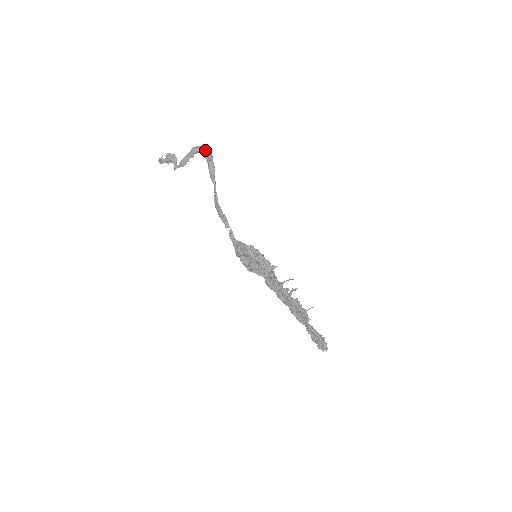
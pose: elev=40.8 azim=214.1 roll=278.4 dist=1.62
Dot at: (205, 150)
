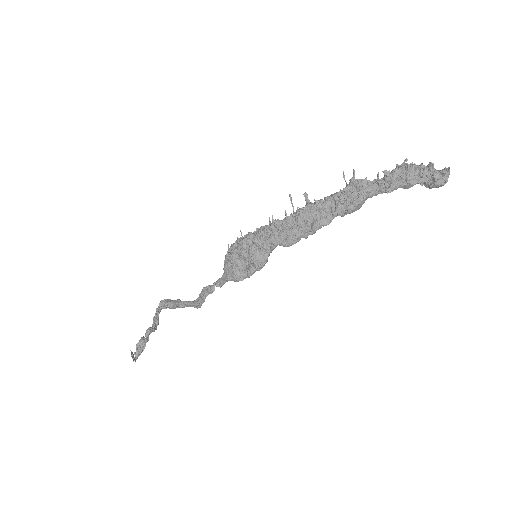
Dot at: (160, 304)
